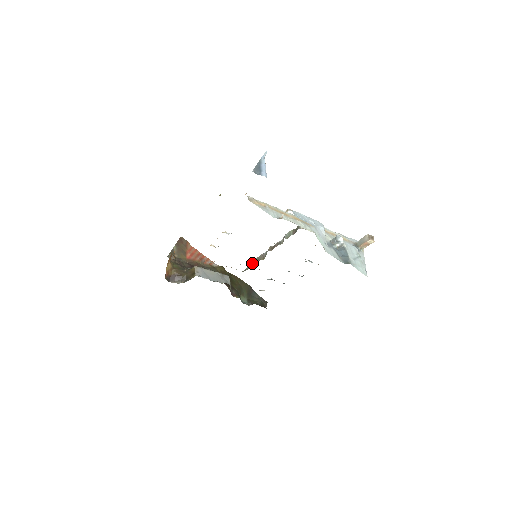
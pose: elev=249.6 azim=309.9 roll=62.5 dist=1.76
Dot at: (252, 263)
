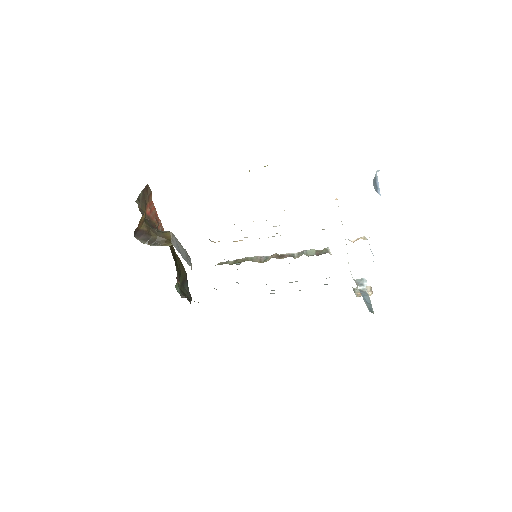
Dot at: (241, 260)
